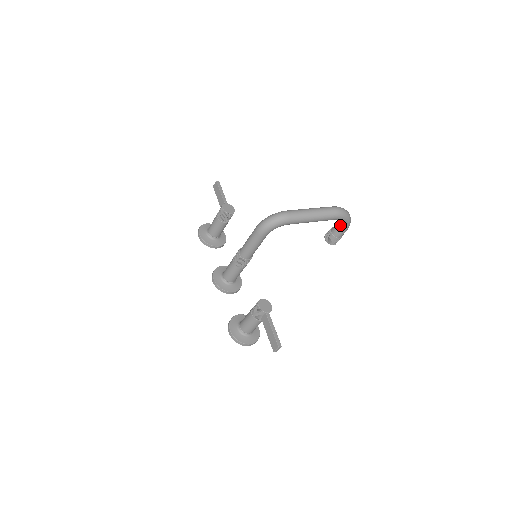
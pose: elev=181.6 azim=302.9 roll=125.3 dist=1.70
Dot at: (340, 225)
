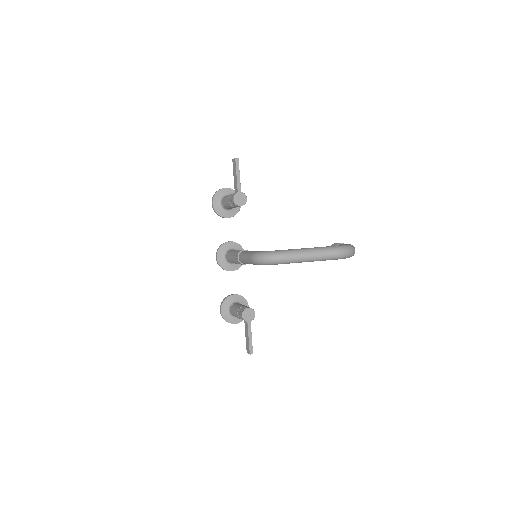
Dot at: occluded
